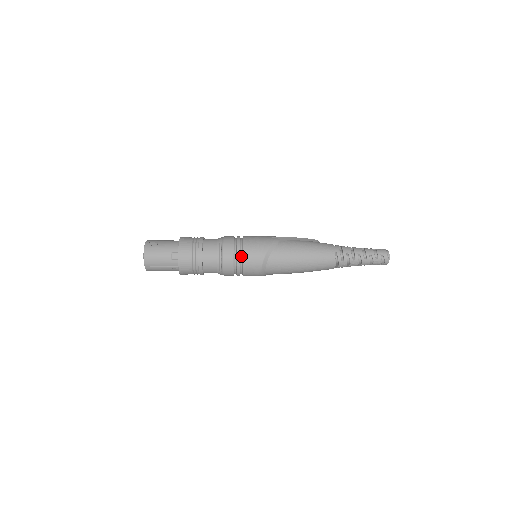
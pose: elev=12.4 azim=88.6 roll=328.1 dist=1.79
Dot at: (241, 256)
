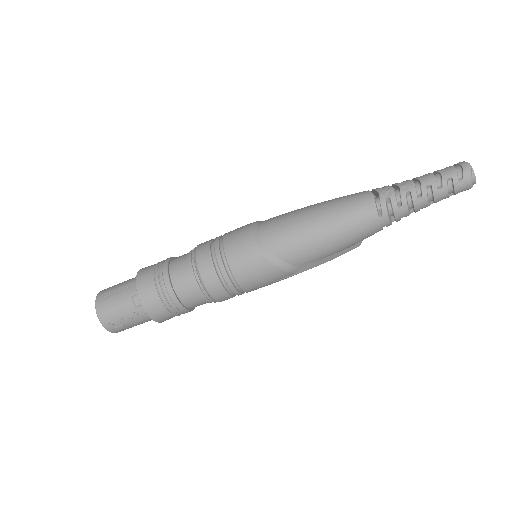
Dot at: occluded
